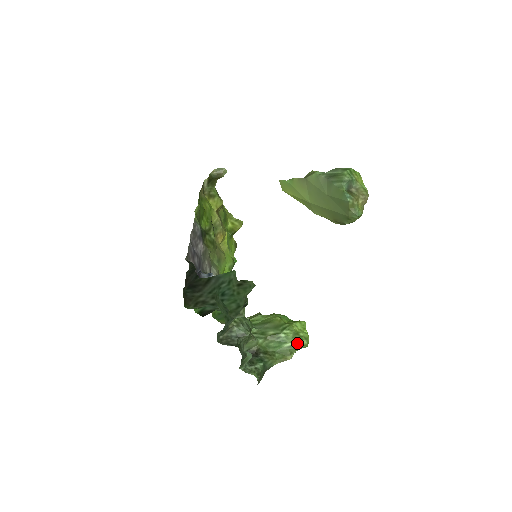
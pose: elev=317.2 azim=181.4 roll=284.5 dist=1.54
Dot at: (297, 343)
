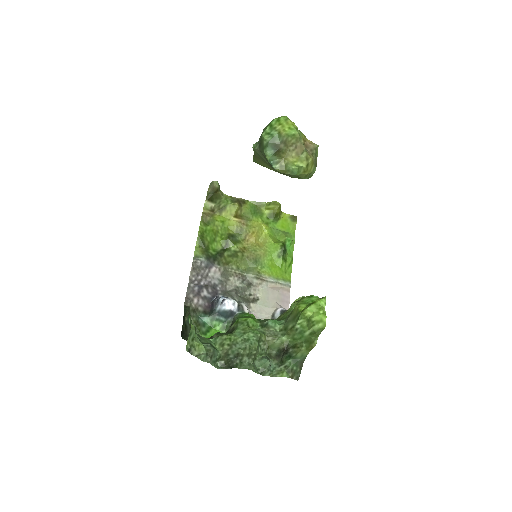
Dot at: (312, 330)
